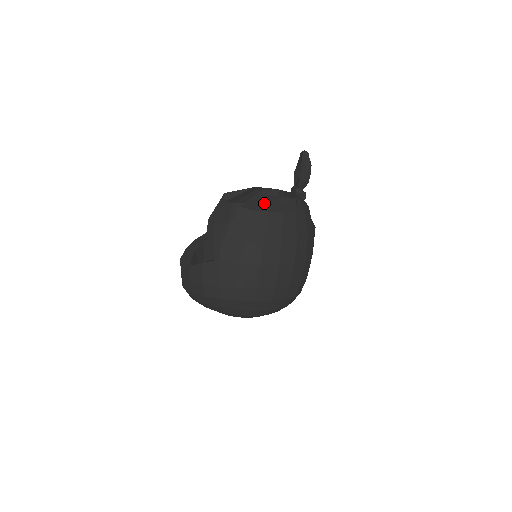
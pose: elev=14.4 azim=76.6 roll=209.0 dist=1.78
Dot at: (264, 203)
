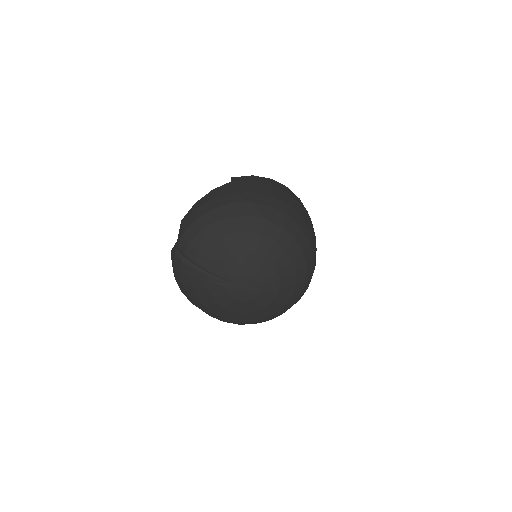
Dot at: occluded
